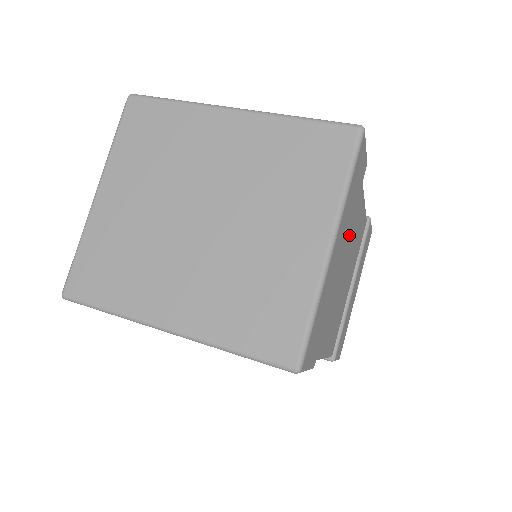
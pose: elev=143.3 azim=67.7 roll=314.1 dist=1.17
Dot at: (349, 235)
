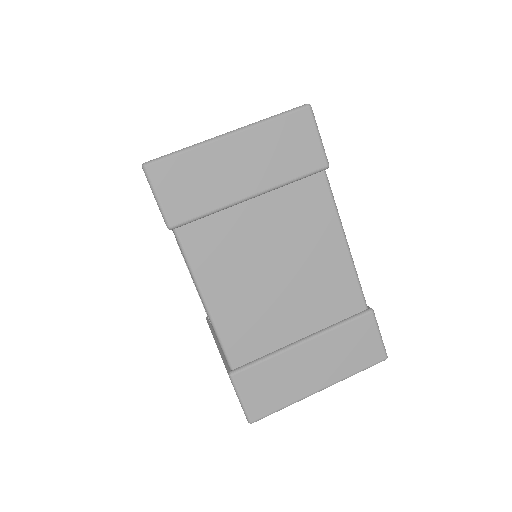
Dot at: (291, 219)
